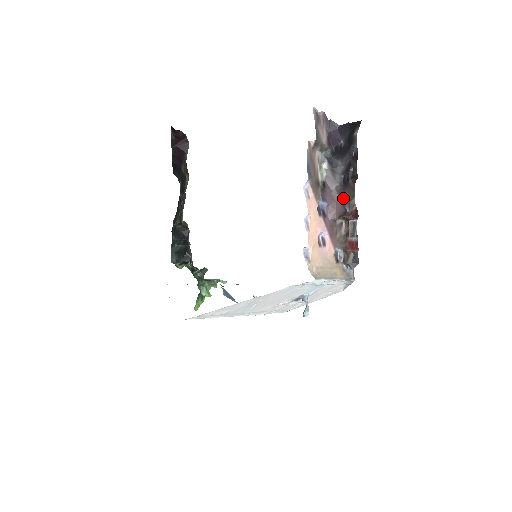
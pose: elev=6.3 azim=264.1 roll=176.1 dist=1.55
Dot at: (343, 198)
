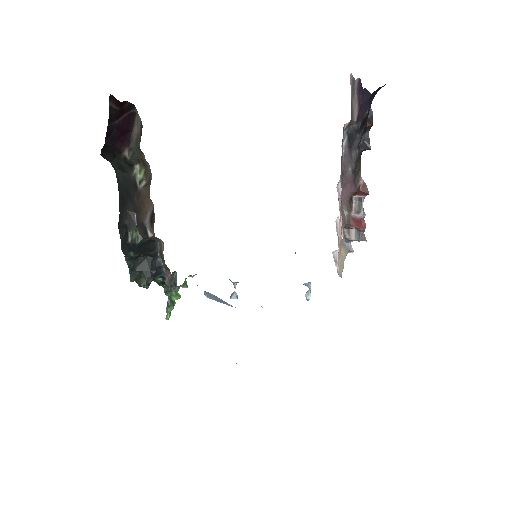
Dot at: (355, 175)
